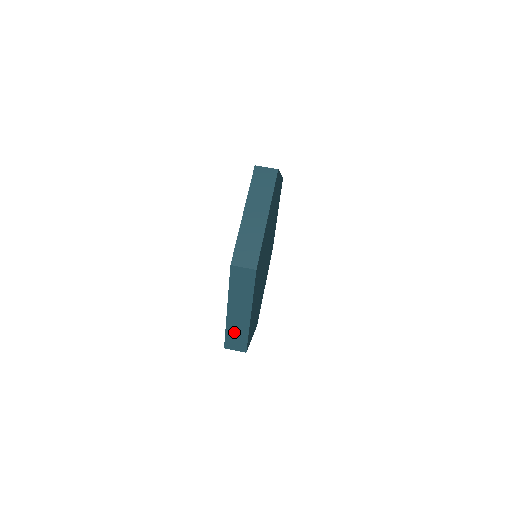
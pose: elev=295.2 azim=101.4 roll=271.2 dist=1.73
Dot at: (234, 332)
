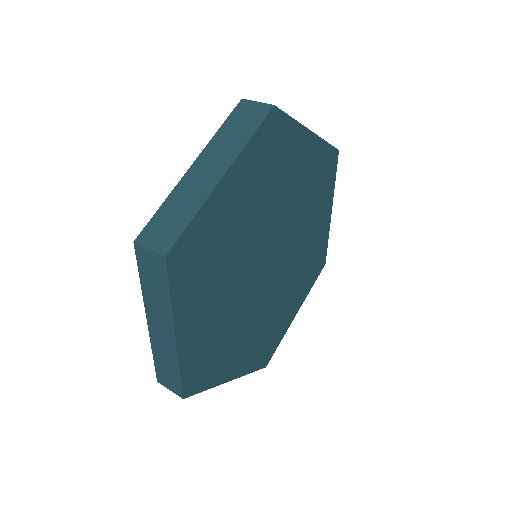
Dot at: (162, 360)
